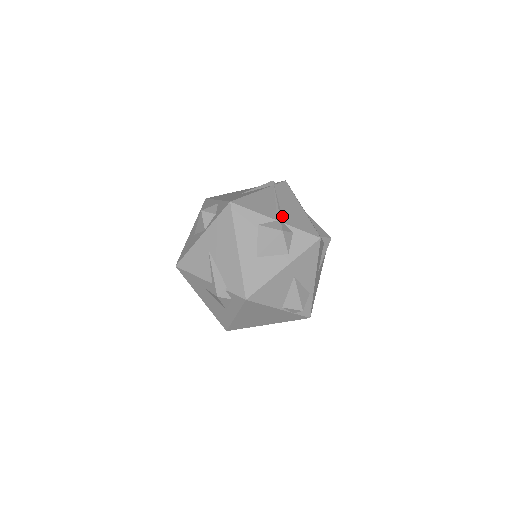
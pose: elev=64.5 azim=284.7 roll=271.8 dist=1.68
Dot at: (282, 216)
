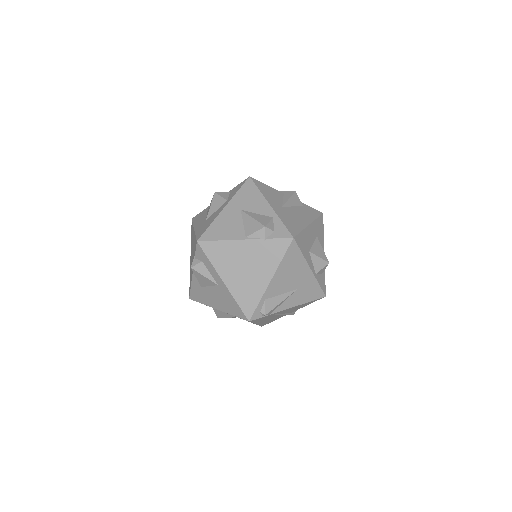
Dot at: occluded
